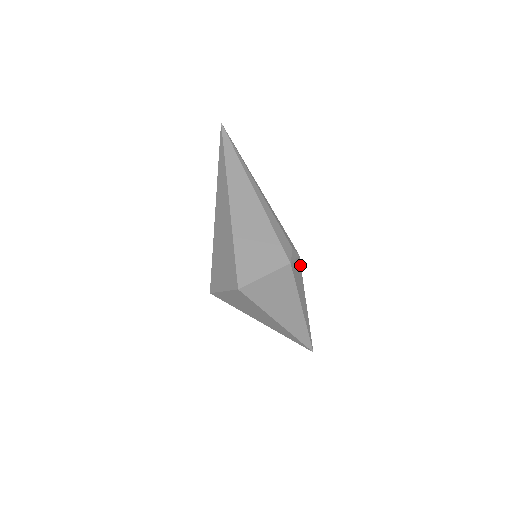
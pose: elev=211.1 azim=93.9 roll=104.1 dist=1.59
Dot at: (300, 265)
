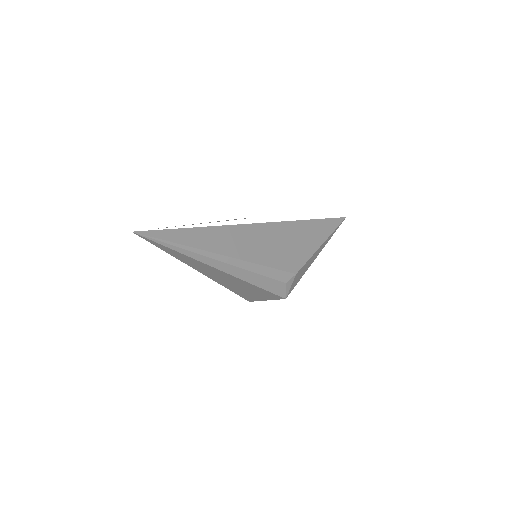
Dot at: (301, 269)
